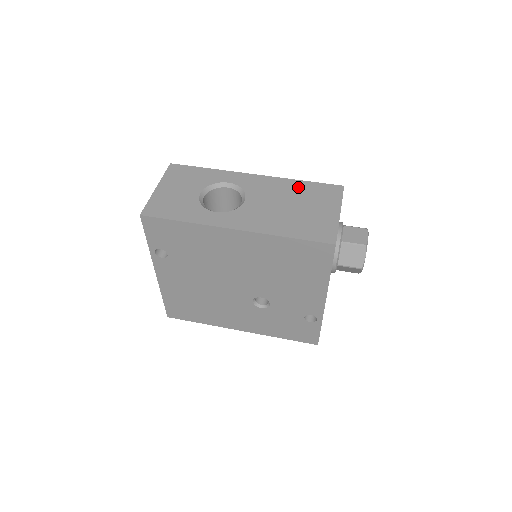
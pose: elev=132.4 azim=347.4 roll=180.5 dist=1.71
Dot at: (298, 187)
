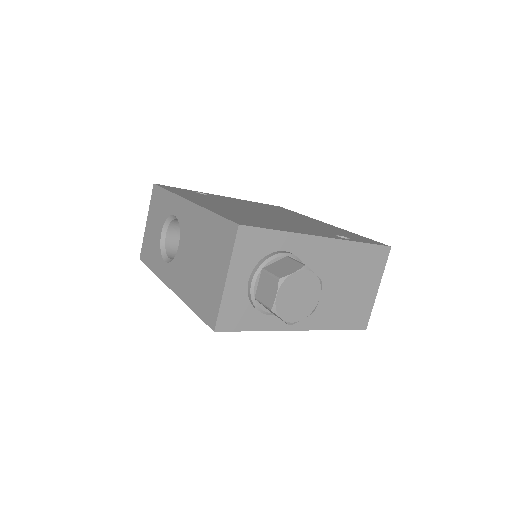
Dot at: (208, 226)
